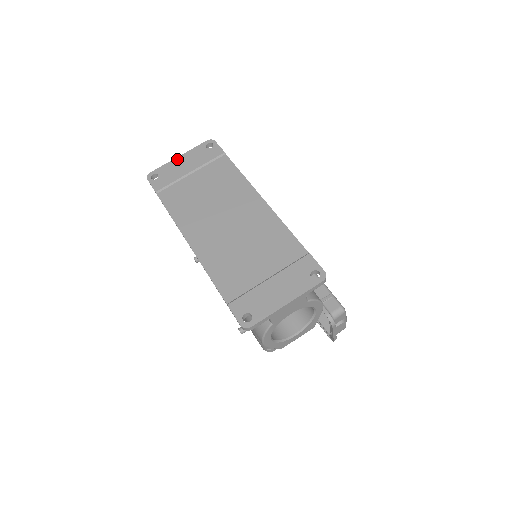
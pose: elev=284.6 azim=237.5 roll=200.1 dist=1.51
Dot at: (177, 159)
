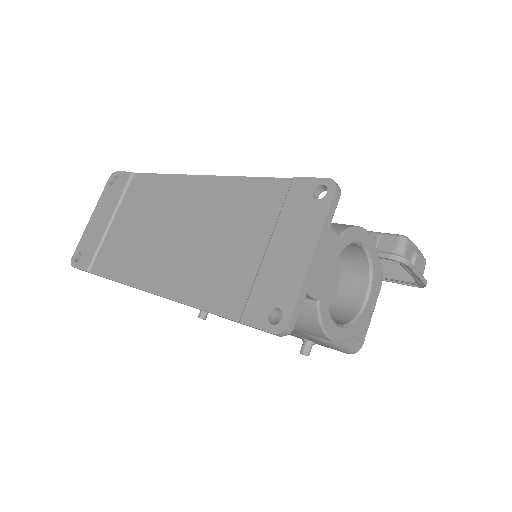
Dot at: (90, 221)
